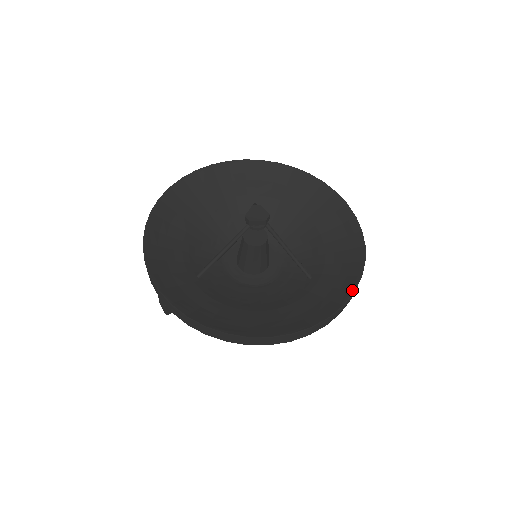
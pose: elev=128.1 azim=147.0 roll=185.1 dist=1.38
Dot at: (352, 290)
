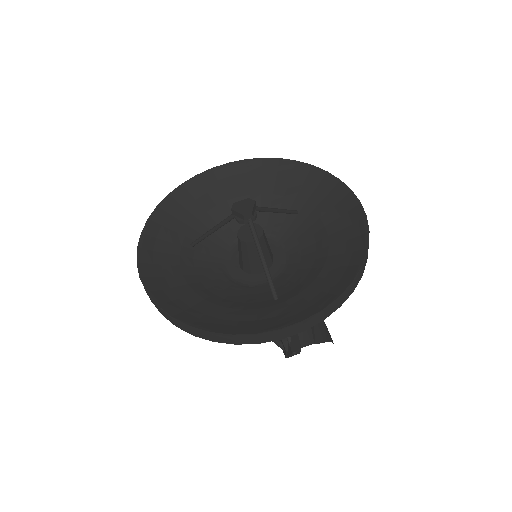
Dot at: (280, 327)
